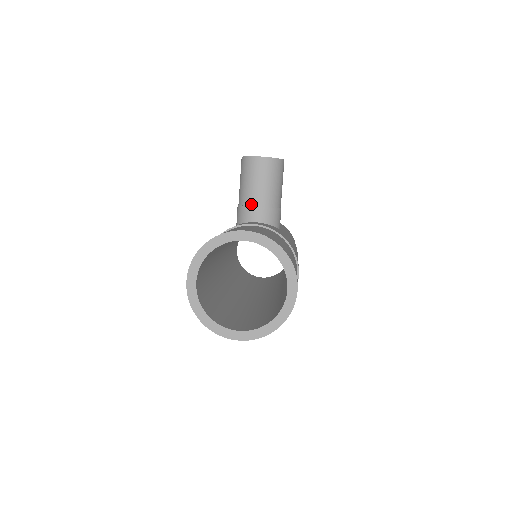
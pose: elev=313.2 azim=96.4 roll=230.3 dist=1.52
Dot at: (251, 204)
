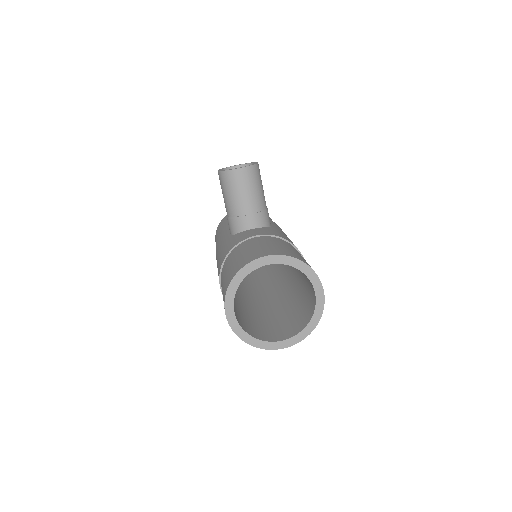
Dot at: (242, 214)
